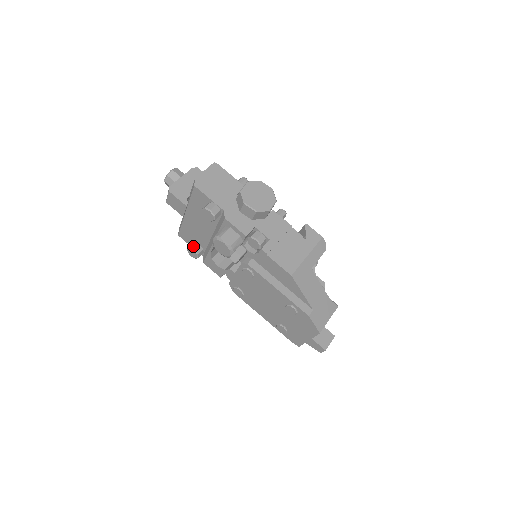
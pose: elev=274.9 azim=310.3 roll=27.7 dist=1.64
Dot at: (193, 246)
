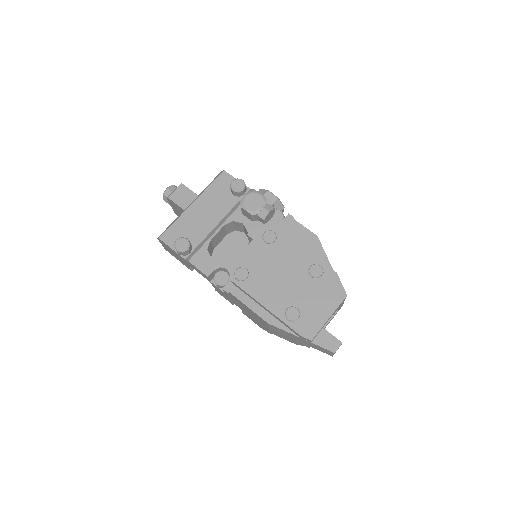
Dot at: (185, 238)
